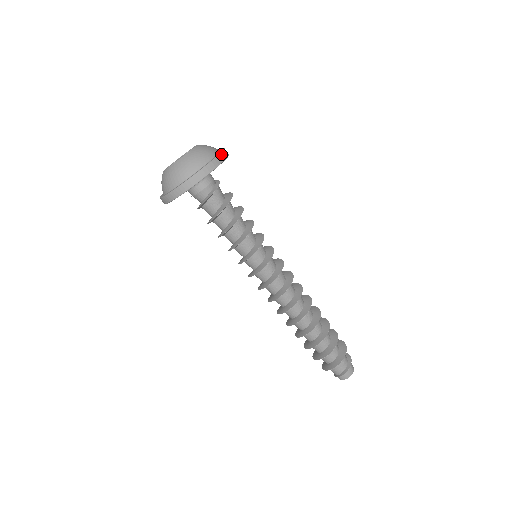
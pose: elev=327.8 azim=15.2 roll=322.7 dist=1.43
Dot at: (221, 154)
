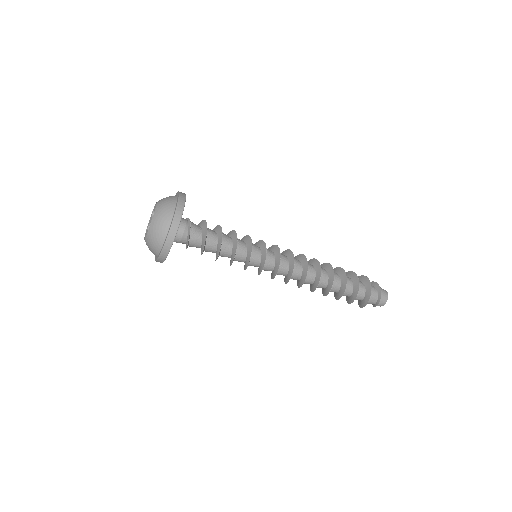
Dot at: (170, 231)
